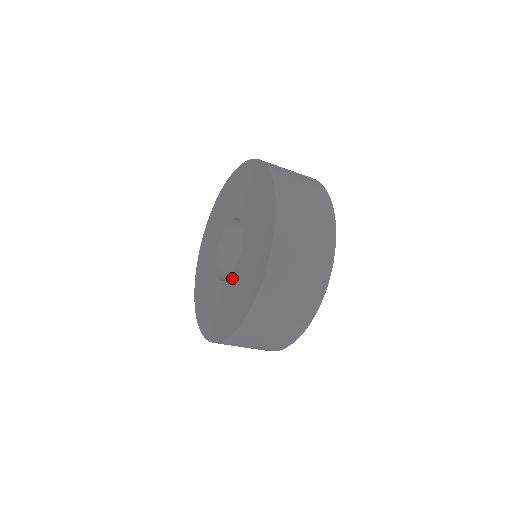
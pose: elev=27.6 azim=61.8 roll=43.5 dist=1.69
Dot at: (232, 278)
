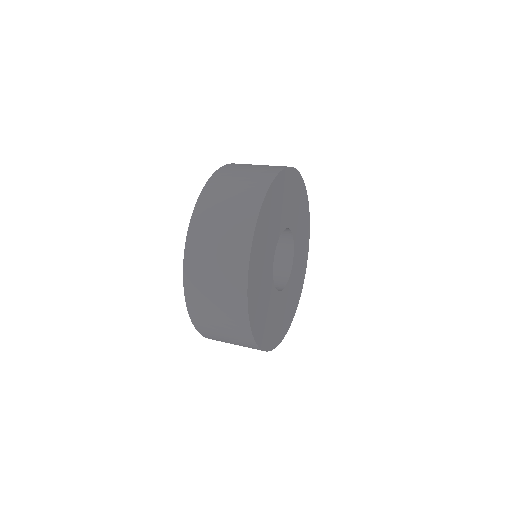
Dot at: occluded
